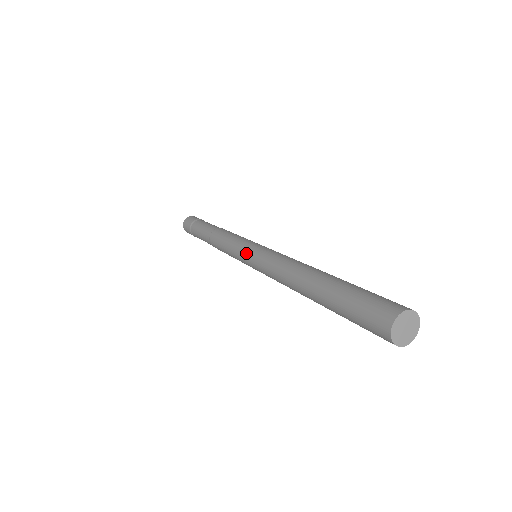
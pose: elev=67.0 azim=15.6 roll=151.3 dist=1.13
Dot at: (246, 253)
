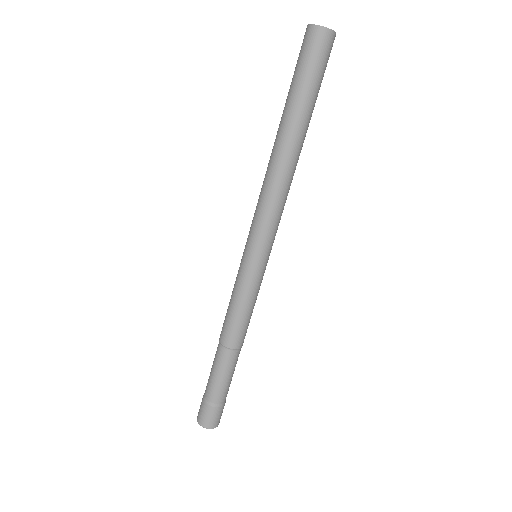
Dot at: (246, 254)
